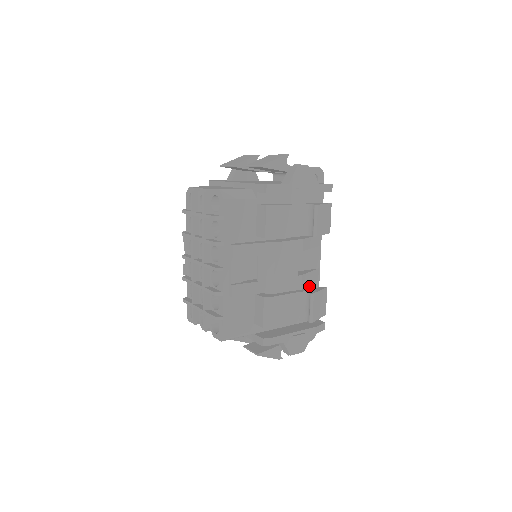
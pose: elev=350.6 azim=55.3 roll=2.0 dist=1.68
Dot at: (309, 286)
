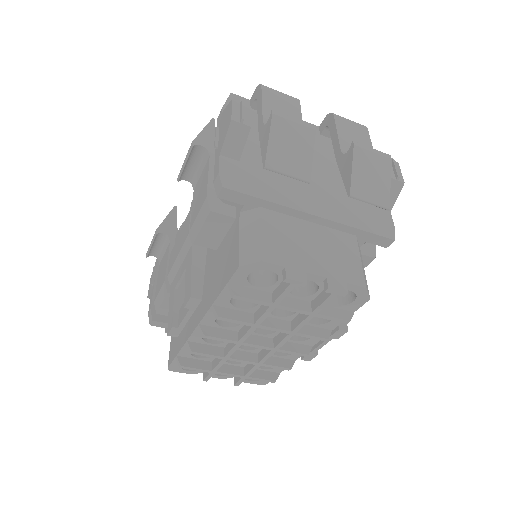
Dot at: occluded
